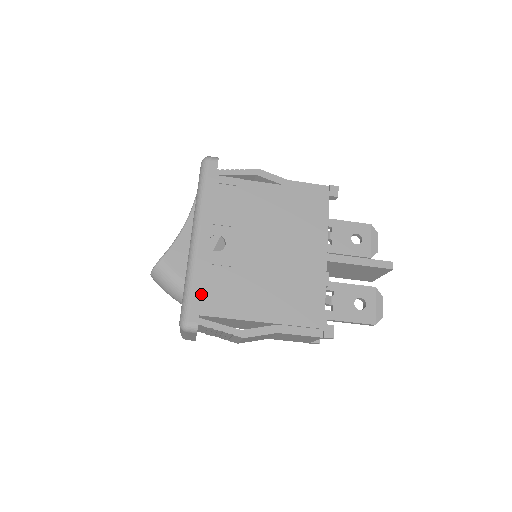
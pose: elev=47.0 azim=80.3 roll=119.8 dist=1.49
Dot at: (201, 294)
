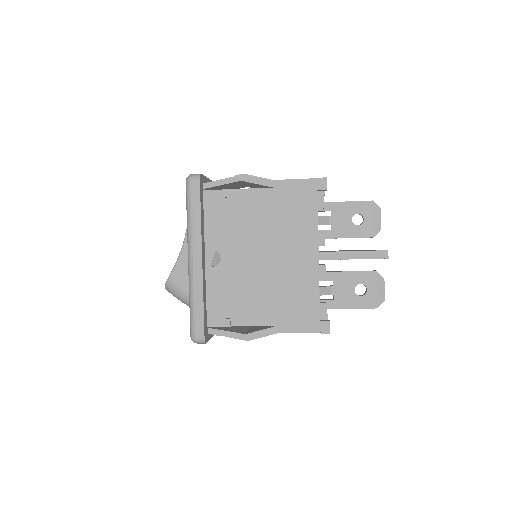
Dot at: (203, 312)
